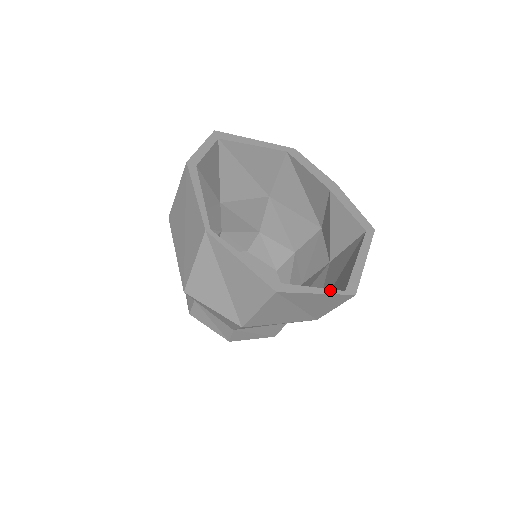
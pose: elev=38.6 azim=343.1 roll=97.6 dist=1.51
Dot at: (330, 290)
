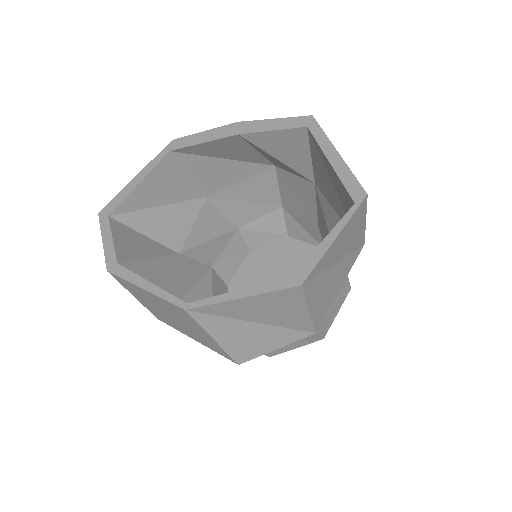
Dot at: (342, 221)
